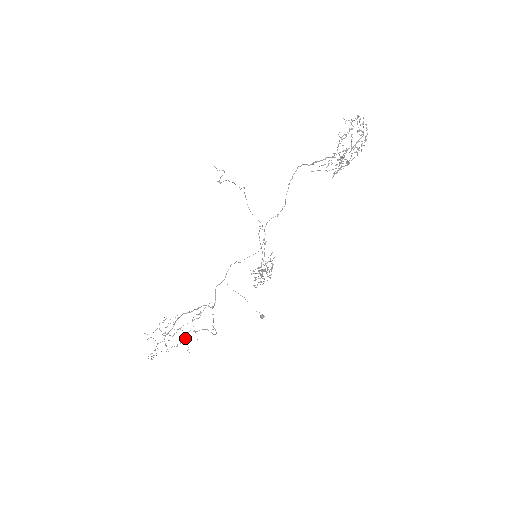
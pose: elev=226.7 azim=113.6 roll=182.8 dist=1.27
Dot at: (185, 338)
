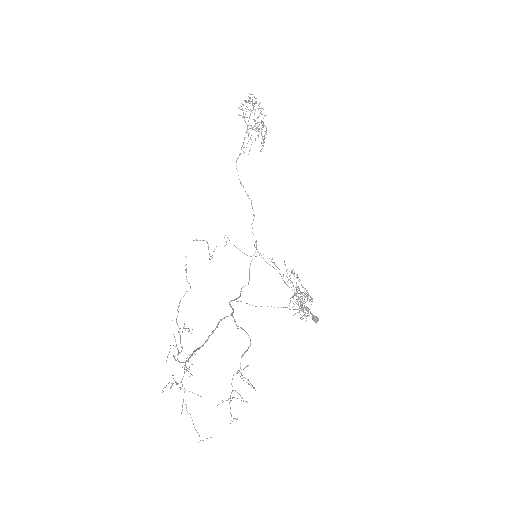
Dot at: occluded
